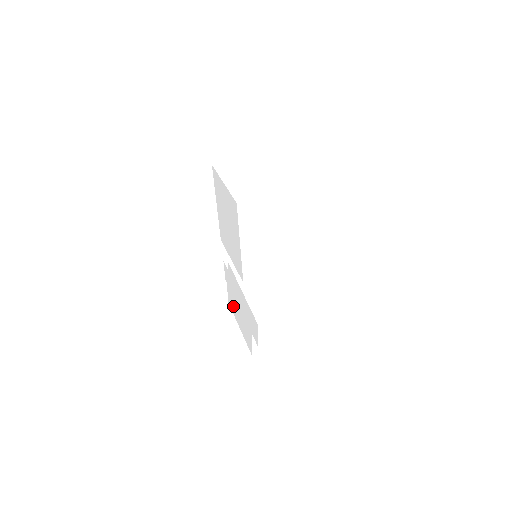
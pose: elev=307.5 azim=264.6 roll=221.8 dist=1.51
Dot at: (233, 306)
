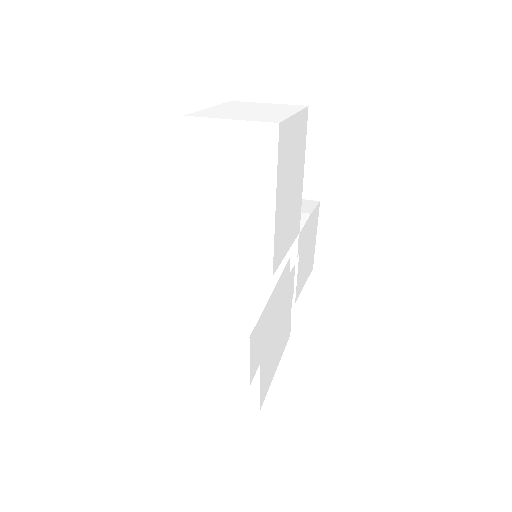
Dot at: occluded
